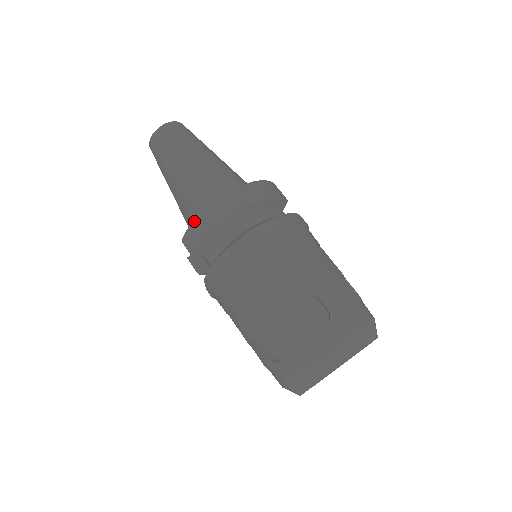
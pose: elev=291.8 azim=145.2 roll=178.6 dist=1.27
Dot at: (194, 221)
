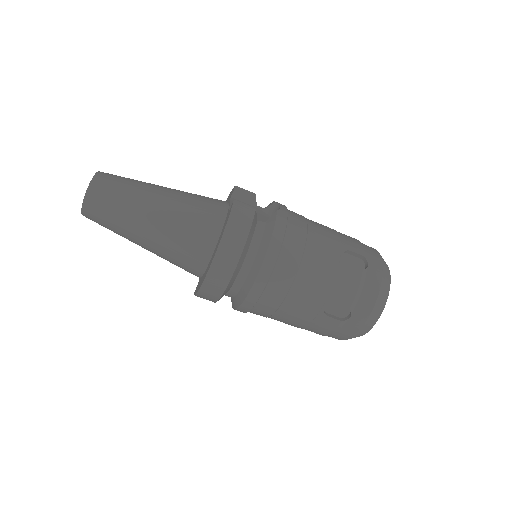
Dot at: (197, 294)
